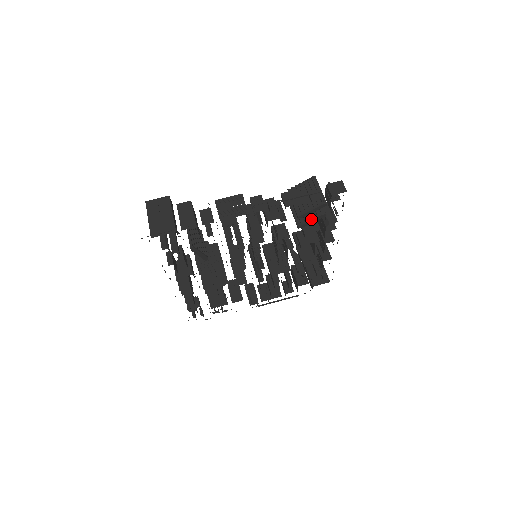
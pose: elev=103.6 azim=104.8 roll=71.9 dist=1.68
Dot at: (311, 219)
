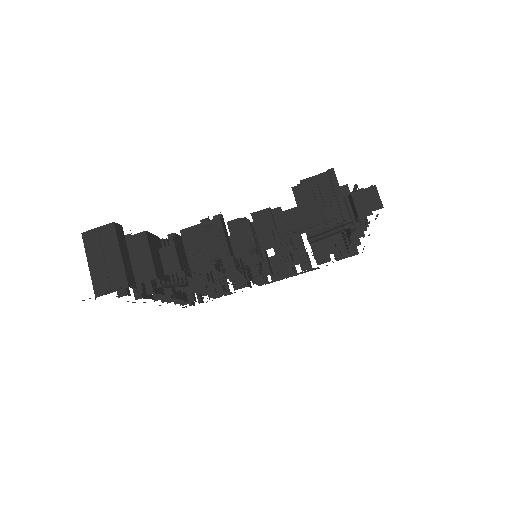
Dot at: (328, 233)
